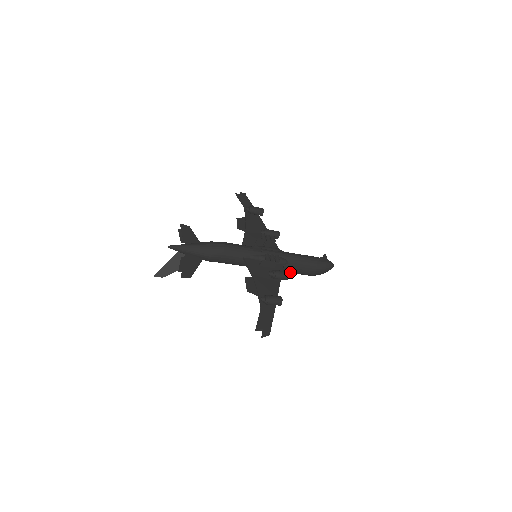
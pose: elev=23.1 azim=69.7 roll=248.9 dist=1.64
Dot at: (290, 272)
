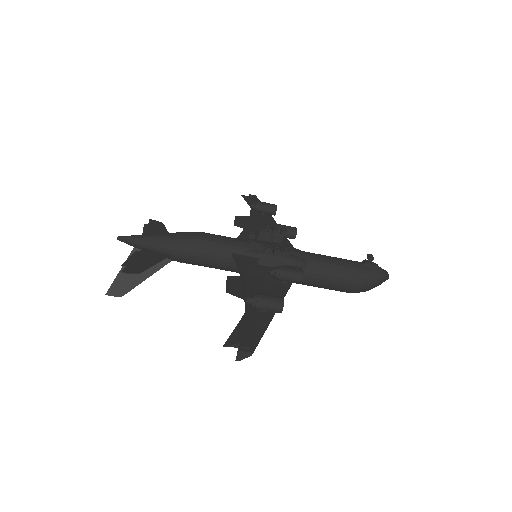
Dot at: (314, 283)
